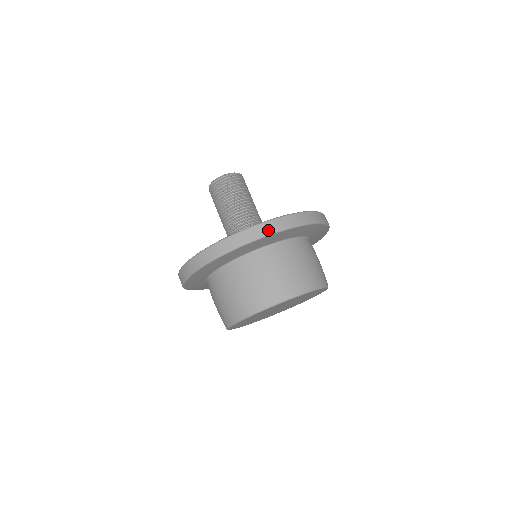
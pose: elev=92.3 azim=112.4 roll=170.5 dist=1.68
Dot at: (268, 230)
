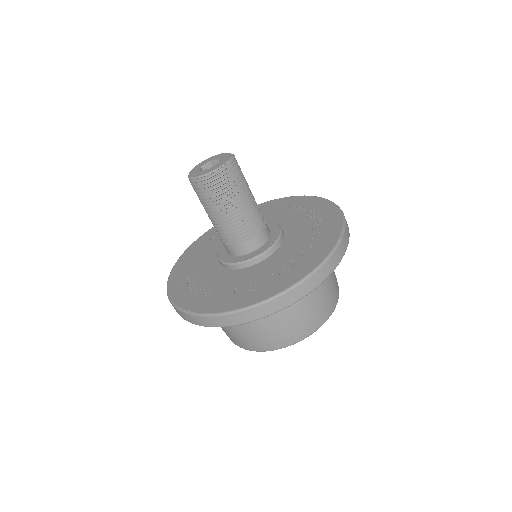
Dot at: (300, 294)
